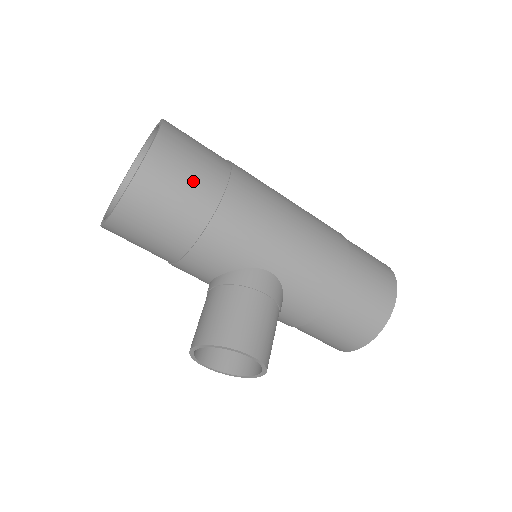
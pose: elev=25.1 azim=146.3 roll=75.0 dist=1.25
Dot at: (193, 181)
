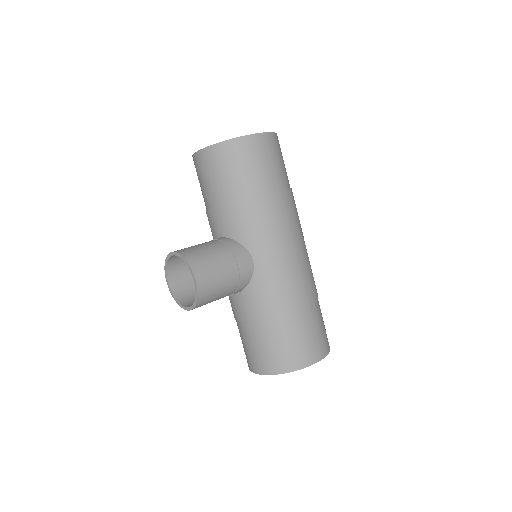
Dot at: (260, 170)
